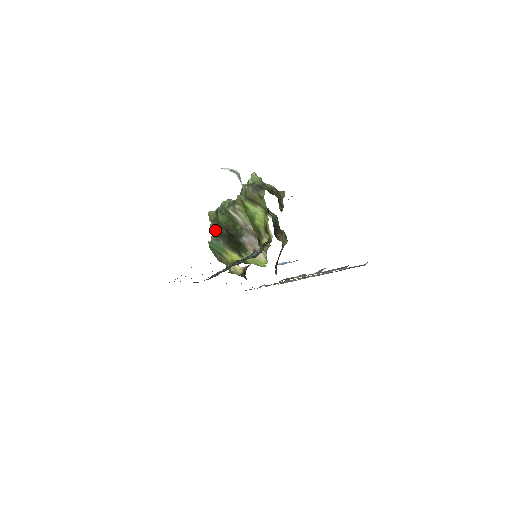
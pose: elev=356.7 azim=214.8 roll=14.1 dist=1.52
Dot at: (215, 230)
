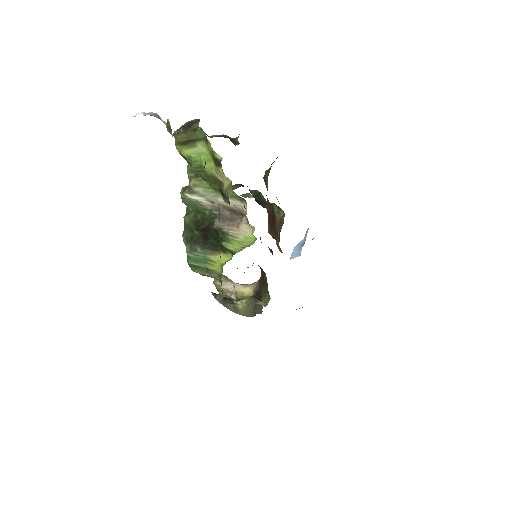
Dot at: (187, 240)
